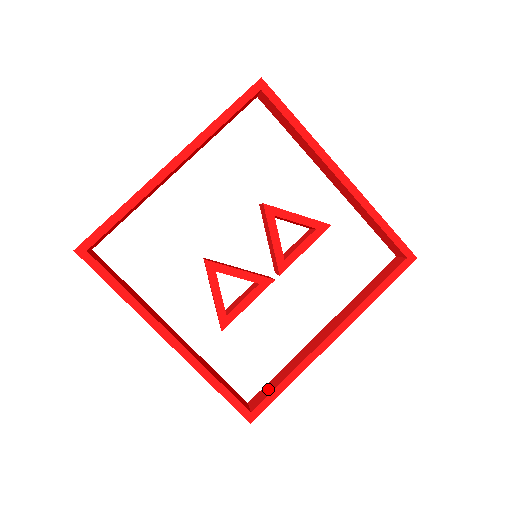
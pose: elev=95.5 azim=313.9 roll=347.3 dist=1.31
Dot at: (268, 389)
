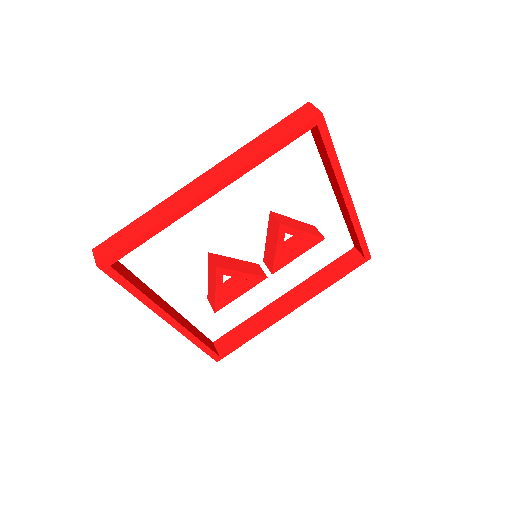
Dot at: (234, 338)
